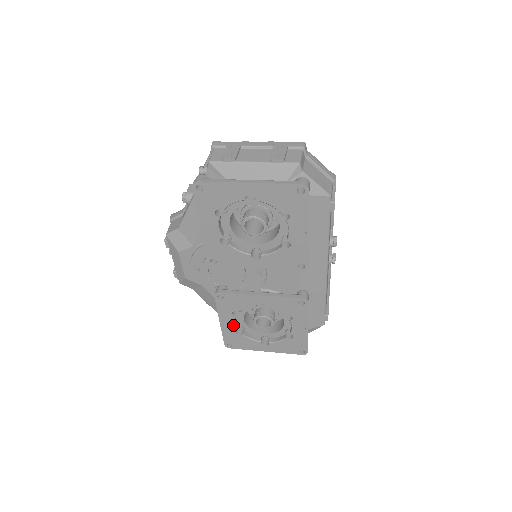
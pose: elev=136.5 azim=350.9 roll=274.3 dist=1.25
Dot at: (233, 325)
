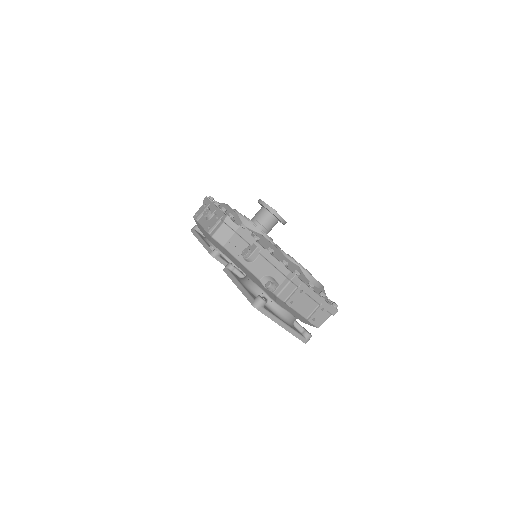
Dot at: occluded
